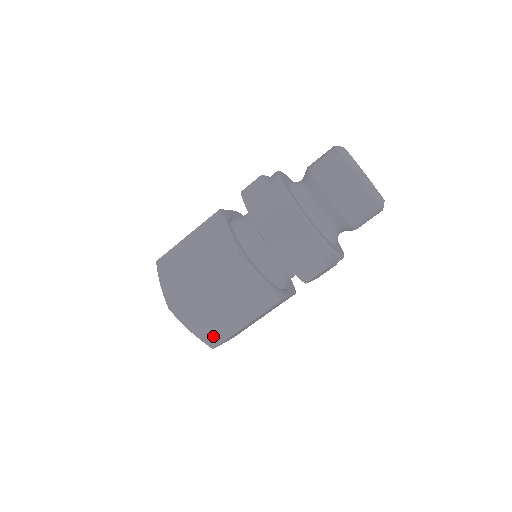
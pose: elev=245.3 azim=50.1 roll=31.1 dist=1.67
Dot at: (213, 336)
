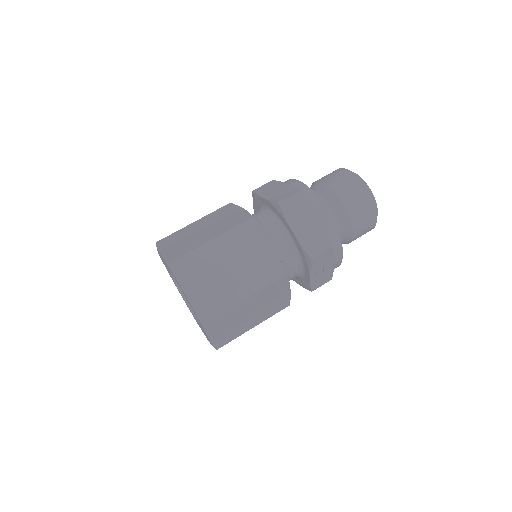
Dot at: (177, 253)
